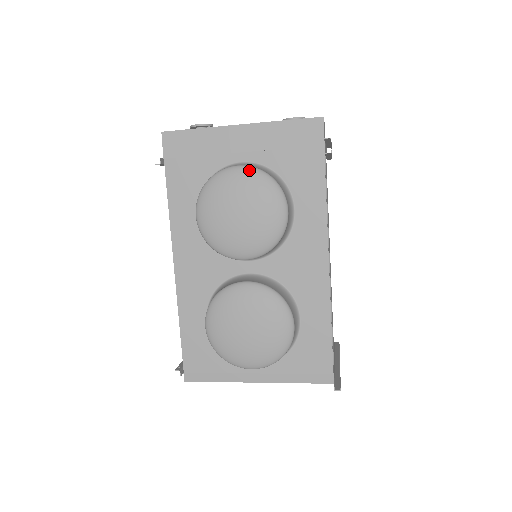
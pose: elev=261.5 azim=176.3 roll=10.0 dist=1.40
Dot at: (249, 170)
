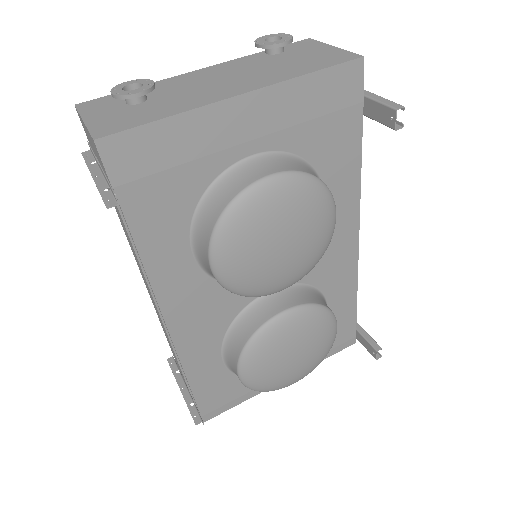
Dot at: (289, 180)
